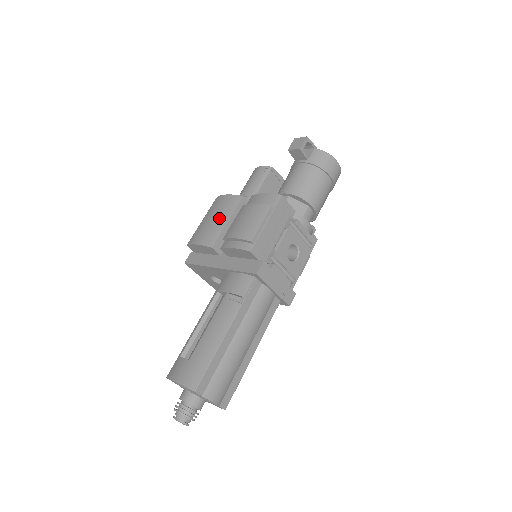
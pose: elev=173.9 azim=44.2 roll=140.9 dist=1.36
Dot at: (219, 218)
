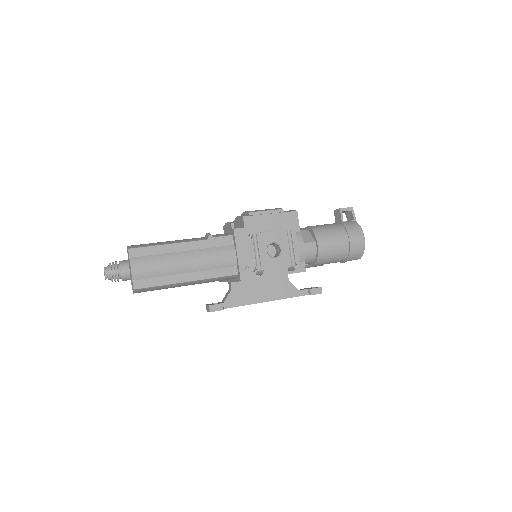
Dot at: occluded
